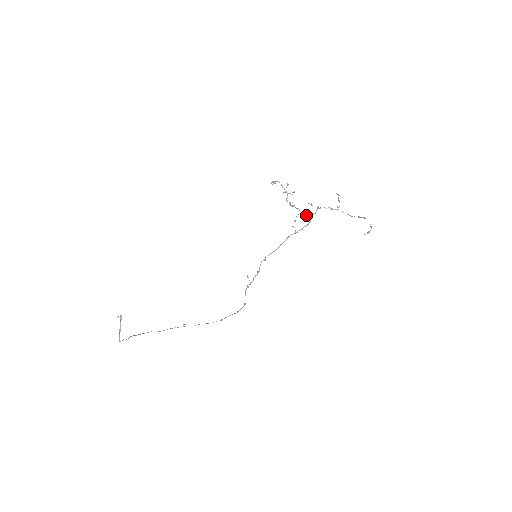
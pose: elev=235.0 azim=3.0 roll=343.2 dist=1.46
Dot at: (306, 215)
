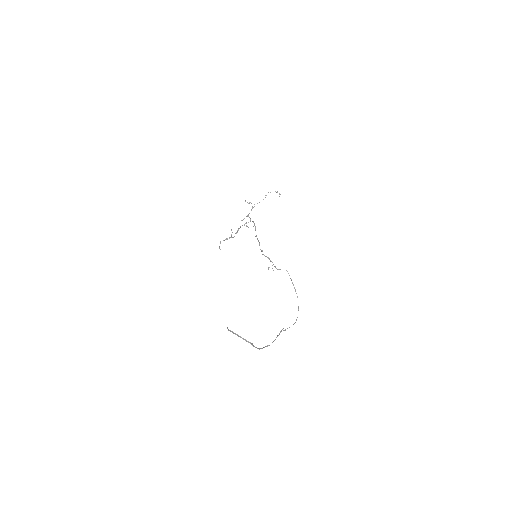
Dot at: occluded
